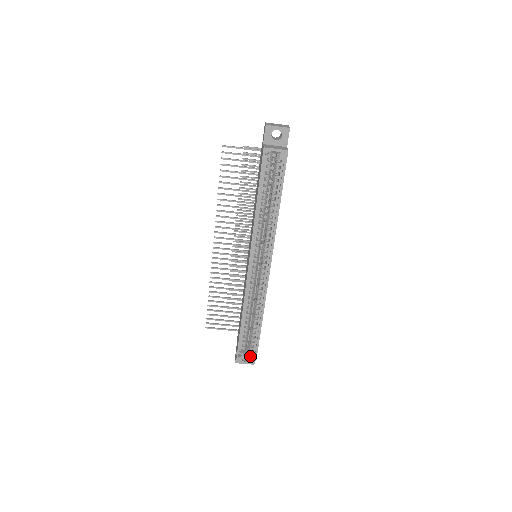
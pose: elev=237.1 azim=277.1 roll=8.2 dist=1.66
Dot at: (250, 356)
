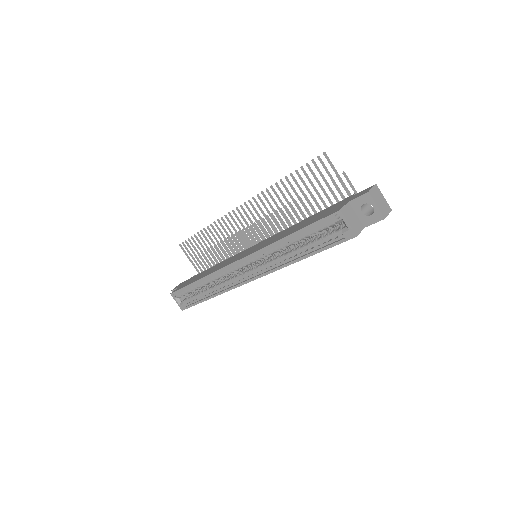
Dot at: (181, 304)
